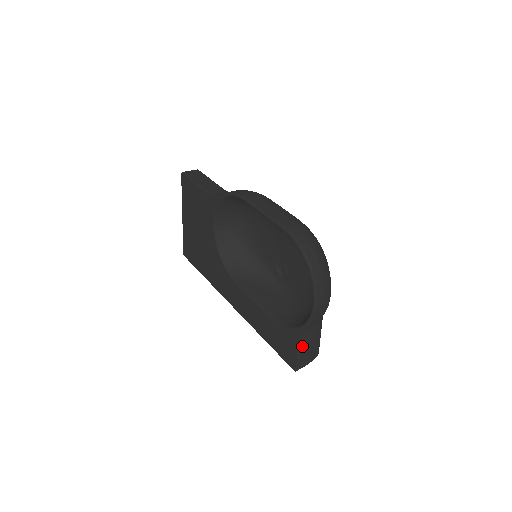
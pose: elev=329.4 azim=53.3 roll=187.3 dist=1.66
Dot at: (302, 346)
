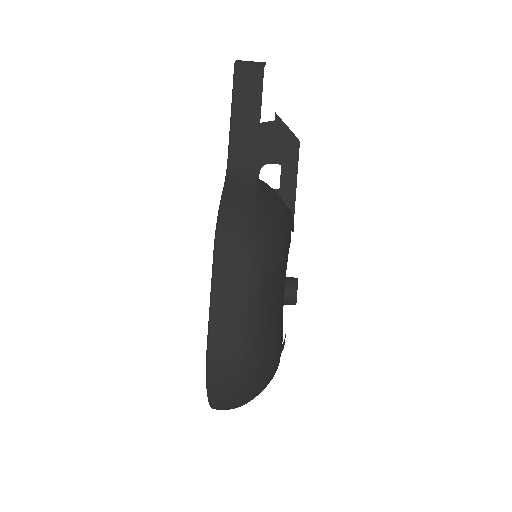
Dot at: occluded
